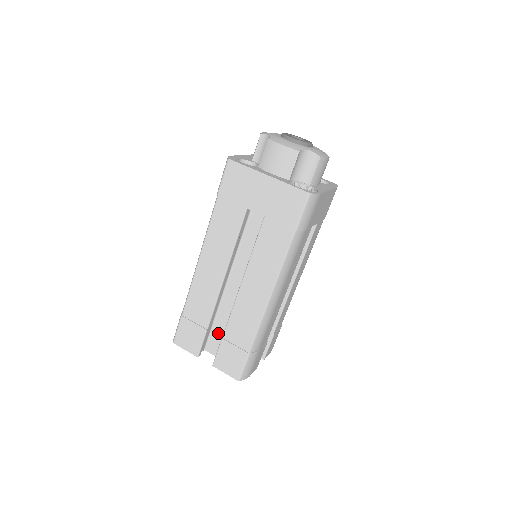
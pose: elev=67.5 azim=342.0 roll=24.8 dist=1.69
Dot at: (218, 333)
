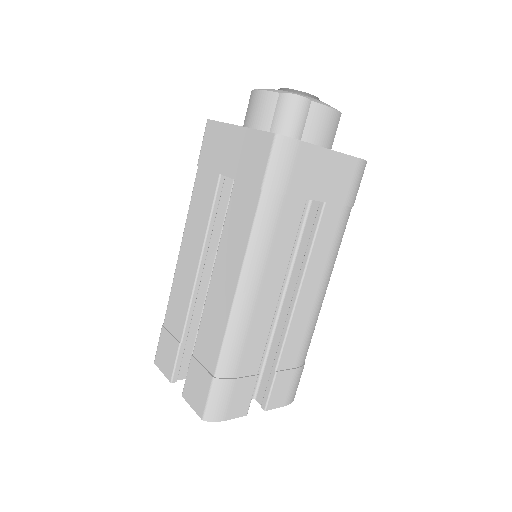
Dot at: occluded
